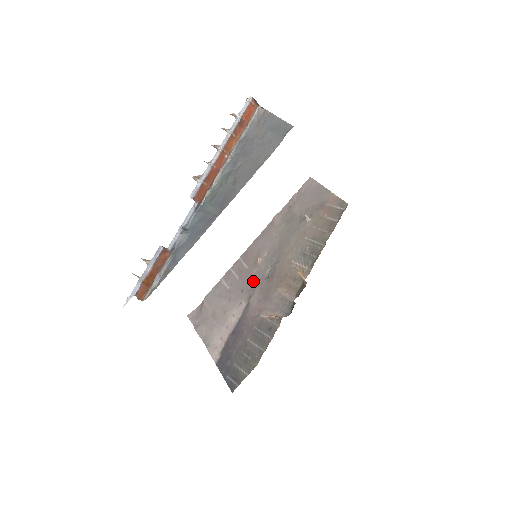
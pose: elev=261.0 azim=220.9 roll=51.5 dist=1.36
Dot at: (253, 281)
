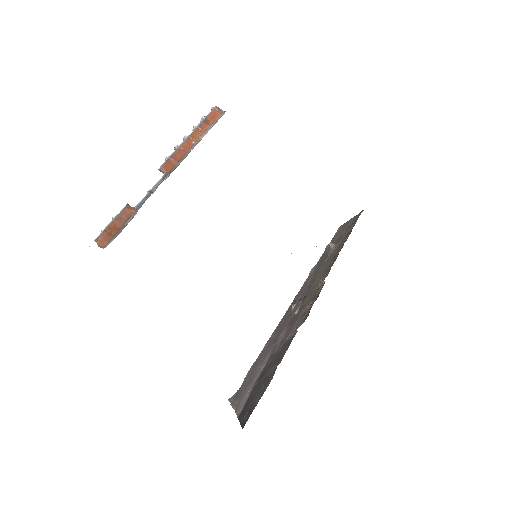
Dot at: (285, 325)
